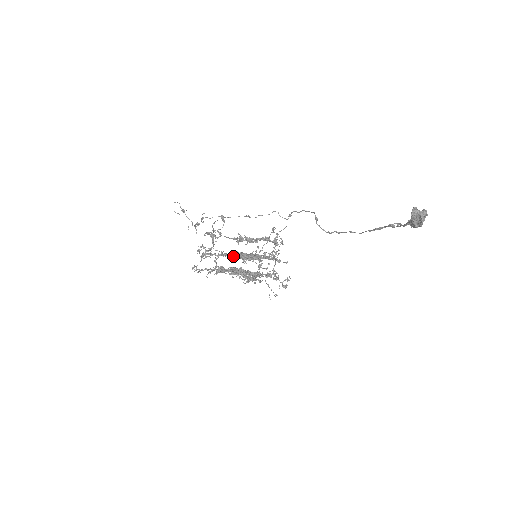
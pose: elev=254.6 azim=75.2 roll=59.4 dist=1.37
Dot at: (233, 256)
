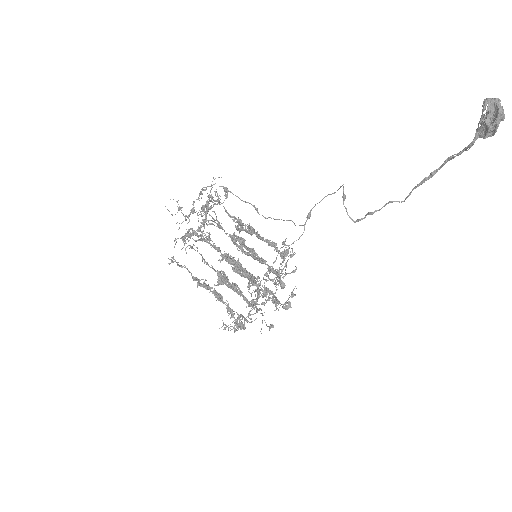
Dot at: occluded
